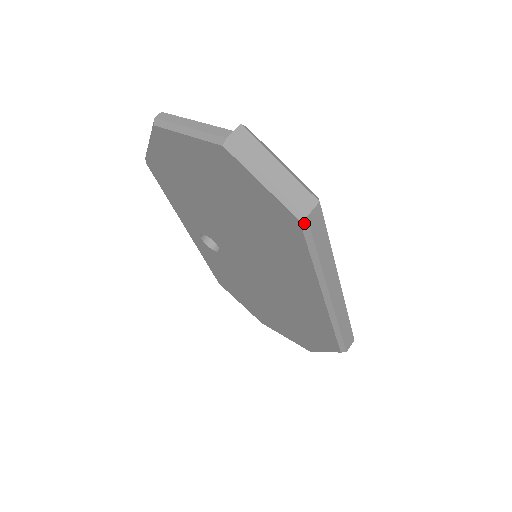
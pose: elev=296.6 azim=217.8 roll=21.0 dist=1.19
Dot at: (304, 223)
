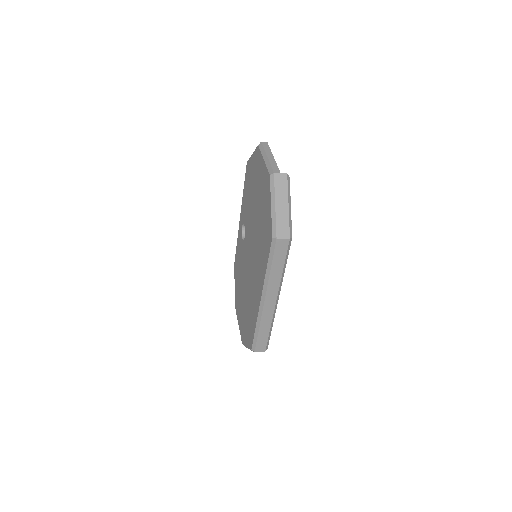
Dot at: (274, 241)
